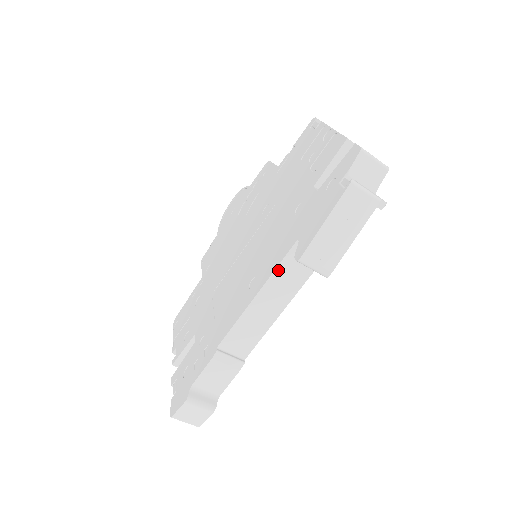
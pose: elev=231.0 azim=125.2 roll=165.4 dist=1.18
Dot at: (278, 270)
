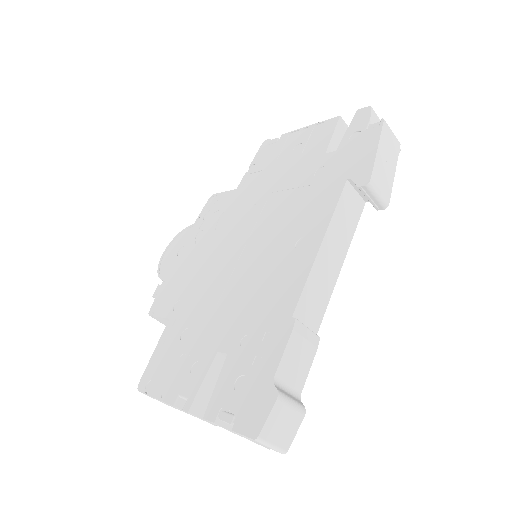
Dot at: (336, 213)
